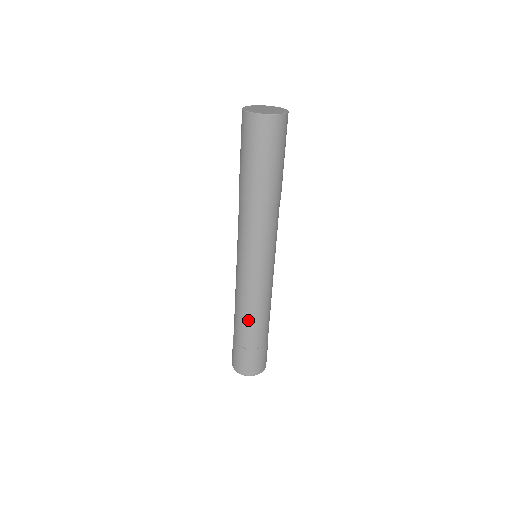
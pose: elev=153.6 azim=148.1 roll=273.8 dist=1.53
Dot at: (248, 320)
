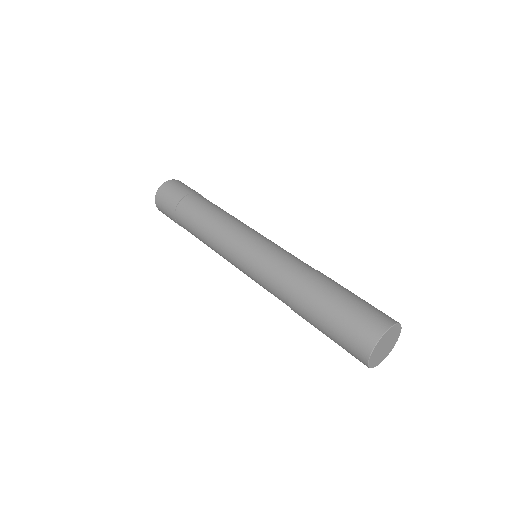
Dot at: occluded
